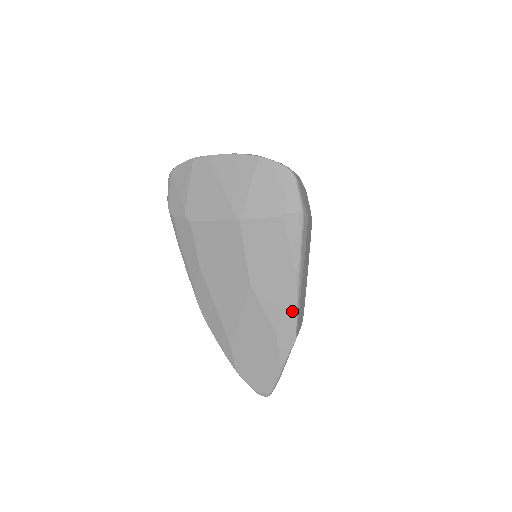
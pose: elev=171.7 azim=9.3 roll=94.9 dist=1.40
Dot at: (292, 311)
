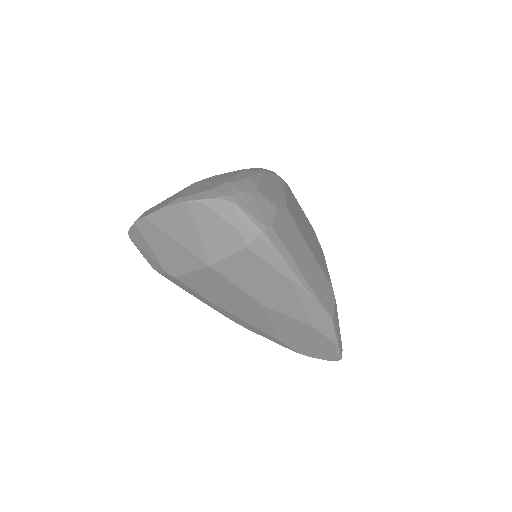
Dot at: (313, 307)
